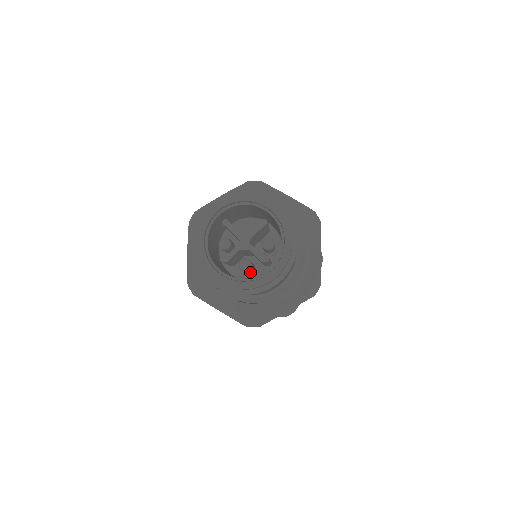
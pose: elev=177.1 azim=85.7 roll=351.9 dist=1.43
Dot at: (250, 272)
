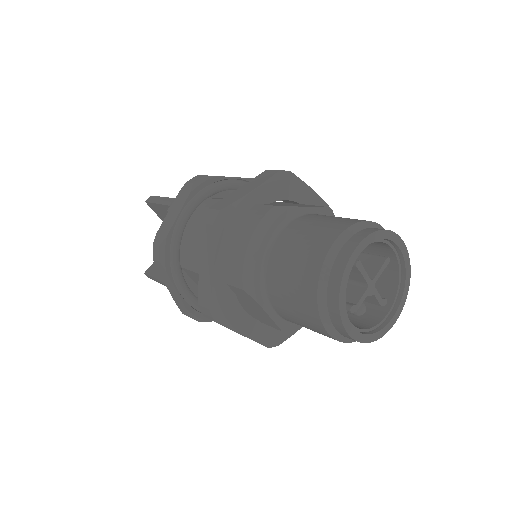
Dot at: occluded
